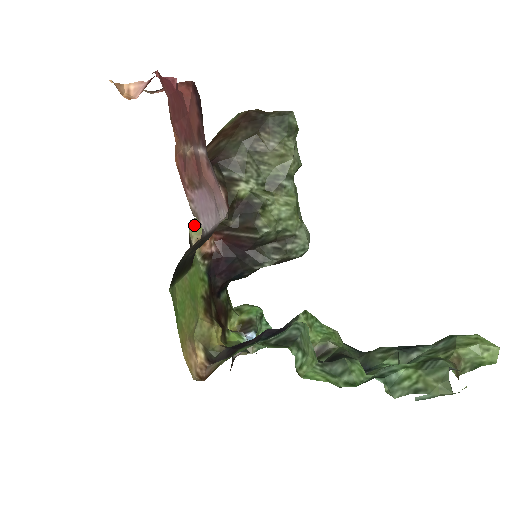
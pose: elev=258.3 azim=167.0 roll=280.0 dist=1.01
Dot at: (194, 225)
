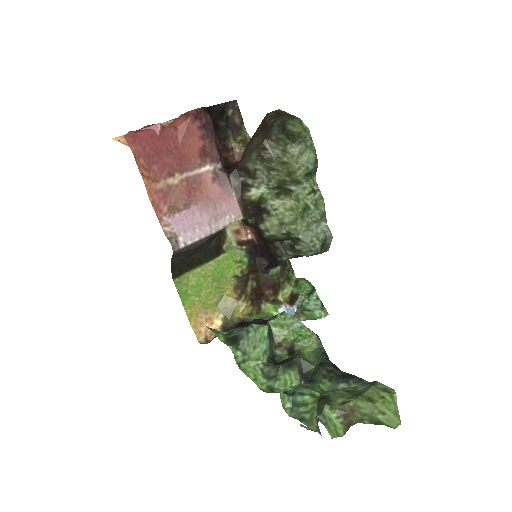
Dot at: occluded
